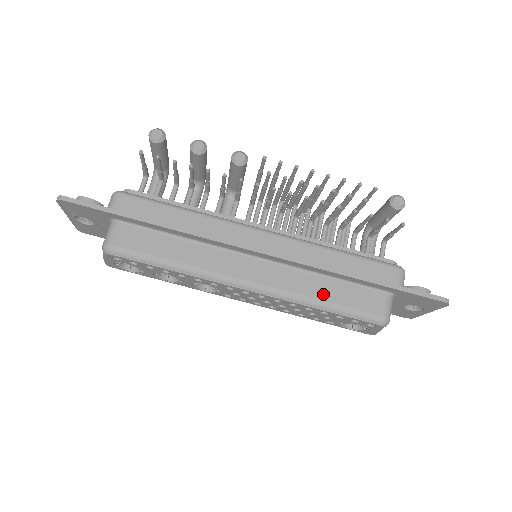
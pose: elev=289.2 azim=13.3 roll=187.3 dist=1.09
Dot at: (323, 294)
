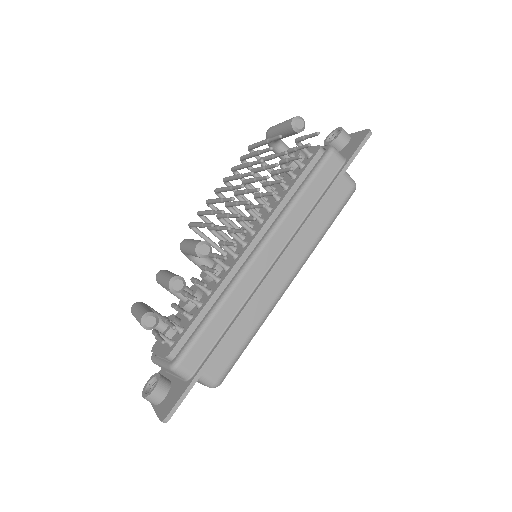
Dot at: (321, 224)
